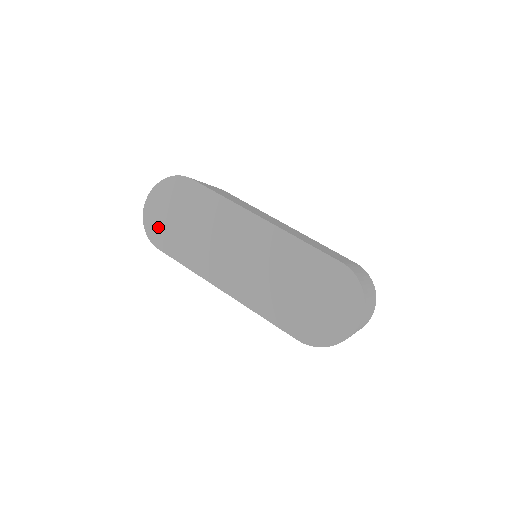
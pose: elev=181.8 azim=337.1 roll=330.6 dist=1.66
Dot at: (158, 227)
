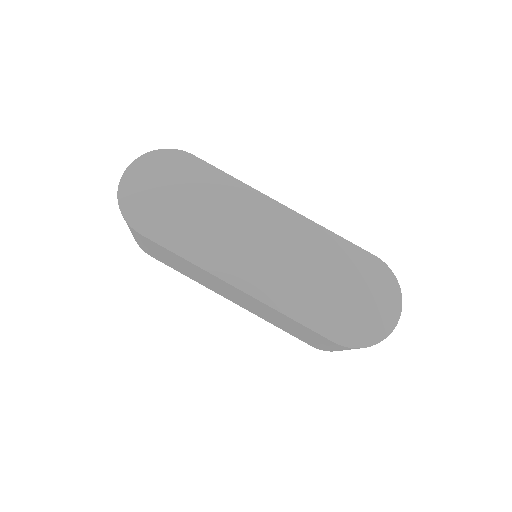
Dot at: (142, 207)
